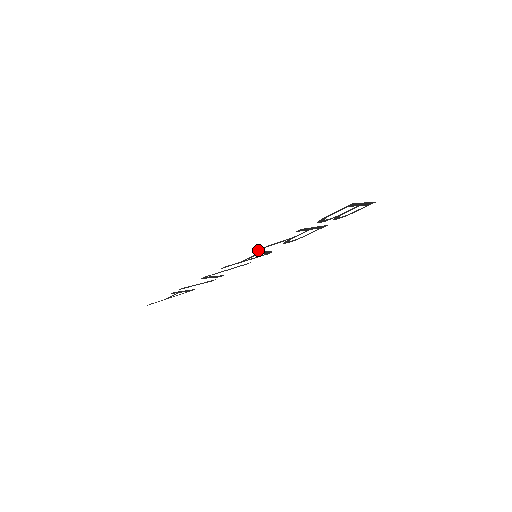
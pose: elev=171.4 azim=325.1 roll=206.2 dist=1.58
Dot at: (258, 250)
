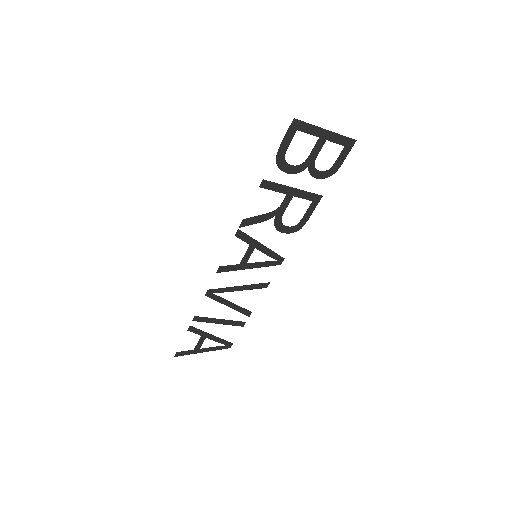
Dot at: (239, 230)
